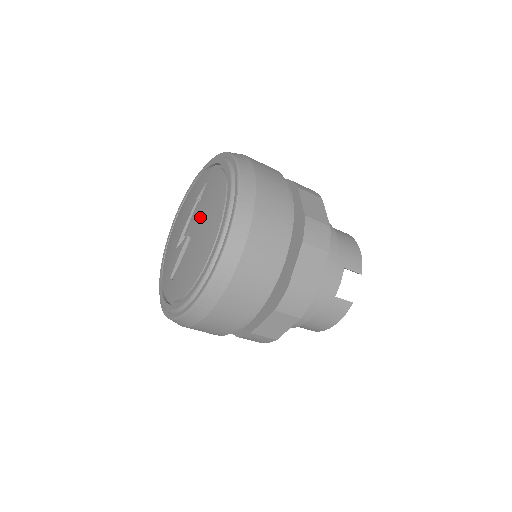
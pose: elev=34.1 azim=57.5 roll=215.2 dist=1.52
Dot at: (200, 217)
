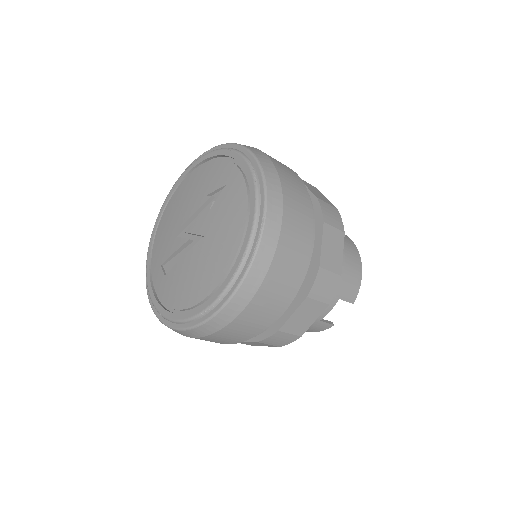
Dot at: (208, 232)
